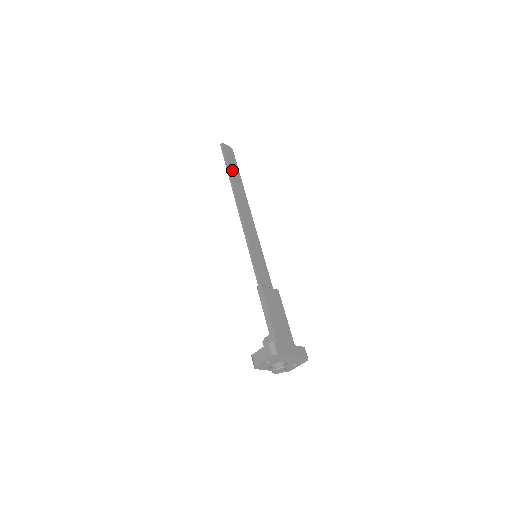
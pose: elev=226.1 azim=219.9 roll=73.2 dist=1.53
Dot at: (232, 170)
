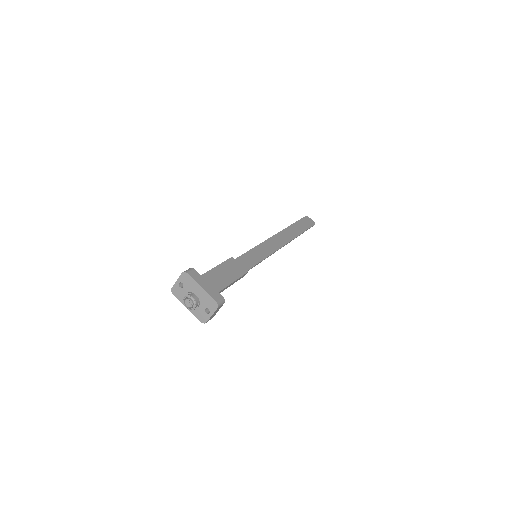
Dot at: (298, 226)
